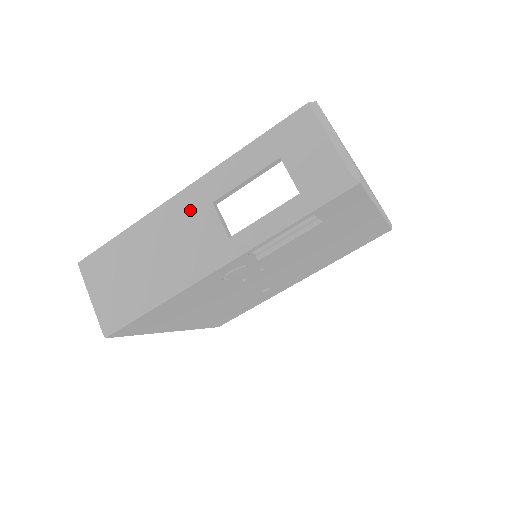
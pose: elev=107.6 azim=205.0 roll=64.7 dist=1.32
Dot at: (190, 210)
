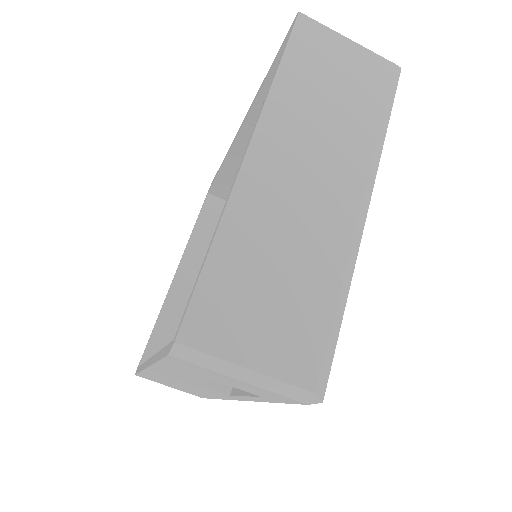
Dot at: (171, 378)
